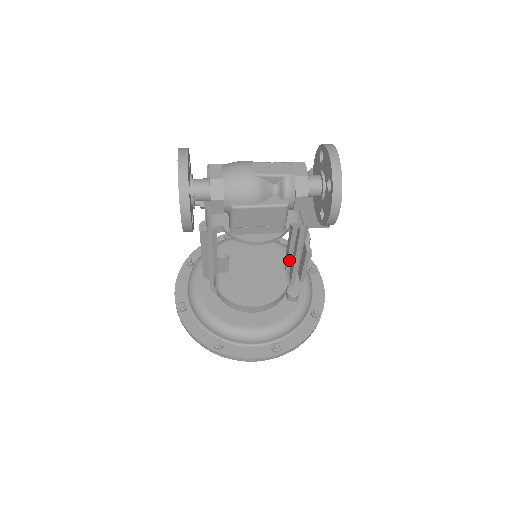
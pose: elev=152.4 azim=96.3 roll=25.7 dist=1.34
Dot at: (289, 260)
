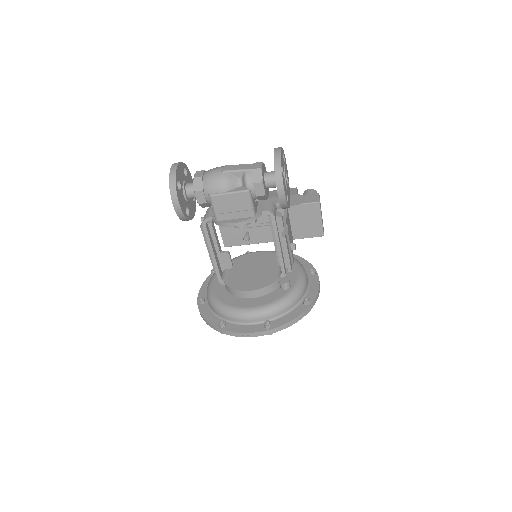
Dot at: (277, 253)
